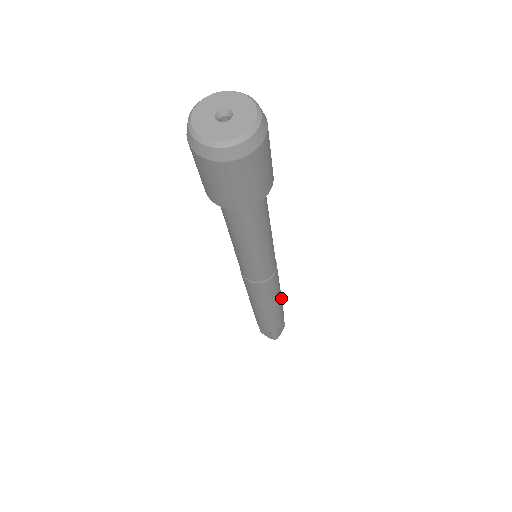
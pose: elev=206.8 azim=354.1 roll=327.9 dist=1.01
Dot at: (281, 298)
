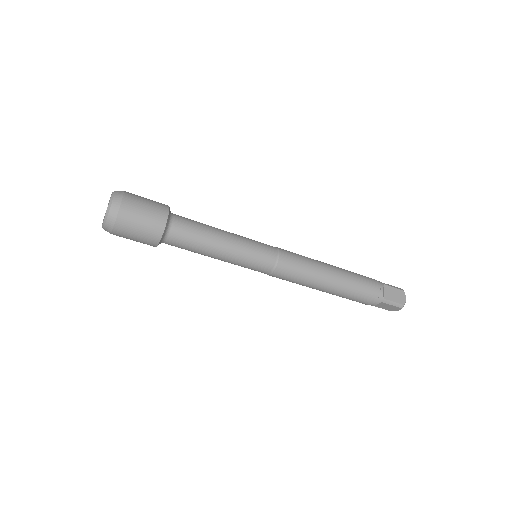
Dot at: (338, 270)
